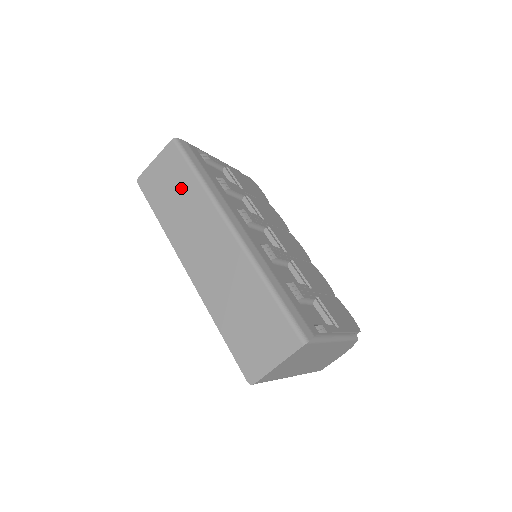
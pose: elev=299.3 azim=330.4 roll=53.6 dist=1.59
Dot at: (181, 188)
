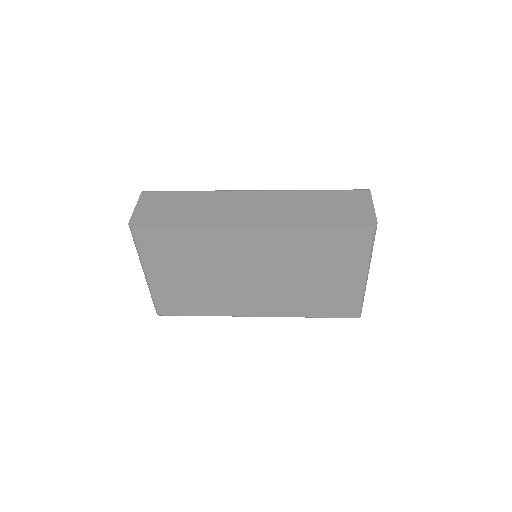
Dot at: (185, 202)
